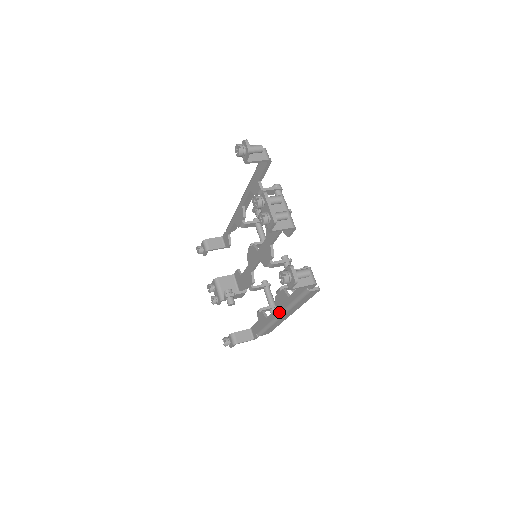
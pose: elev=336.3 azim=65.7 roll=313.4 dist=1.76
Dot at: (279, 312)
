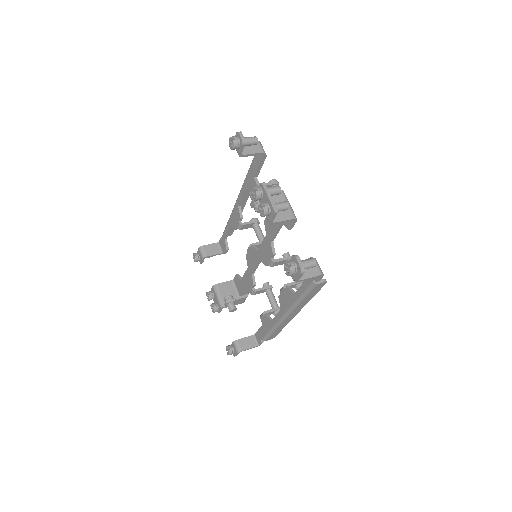
Dot at: (284, 312)
